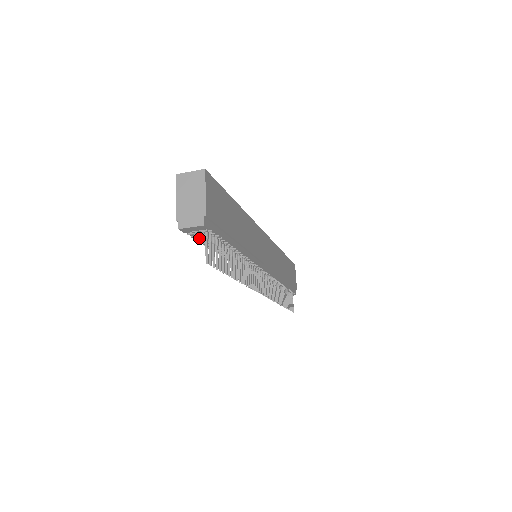
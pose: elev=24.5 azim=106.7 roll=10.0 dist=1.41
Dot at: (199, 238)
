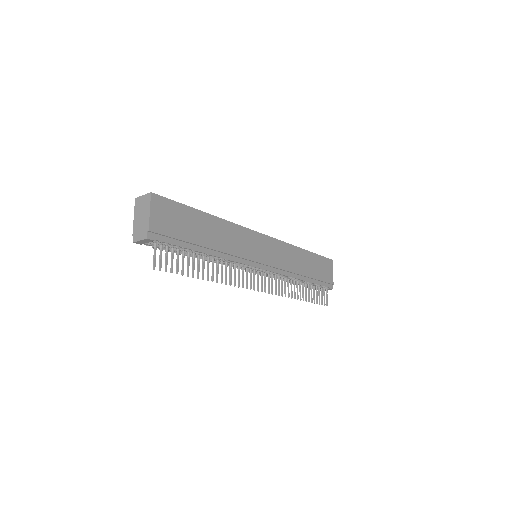
Dot at: occluded
